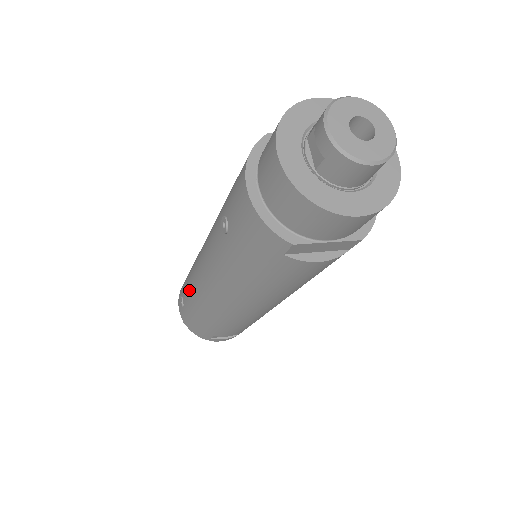
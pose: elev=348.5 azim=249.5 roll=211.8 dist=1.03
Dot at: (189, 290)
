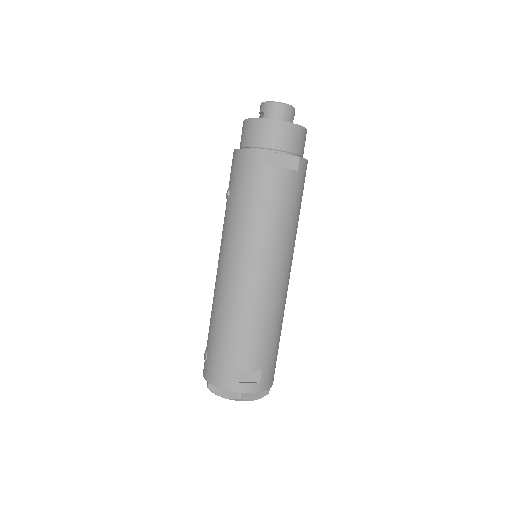
Dot at: (211, 319)
